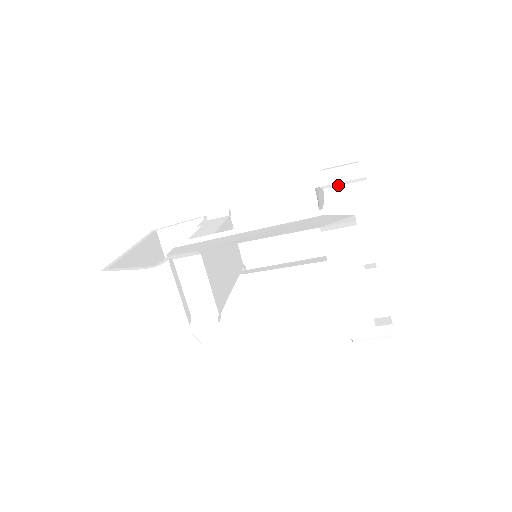
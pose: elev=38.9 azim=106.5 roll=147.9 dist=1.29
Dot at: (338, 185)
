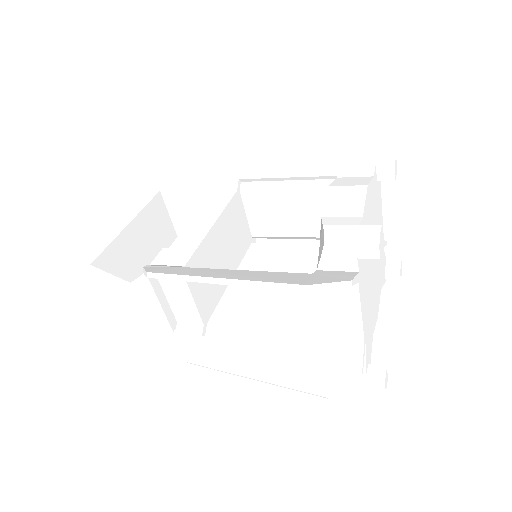
Dot at: (343, 232)
